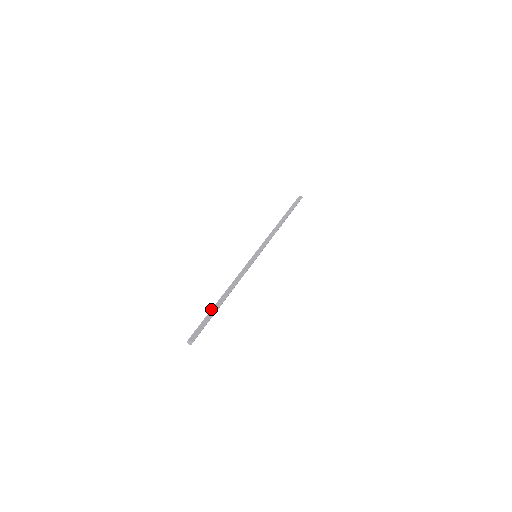
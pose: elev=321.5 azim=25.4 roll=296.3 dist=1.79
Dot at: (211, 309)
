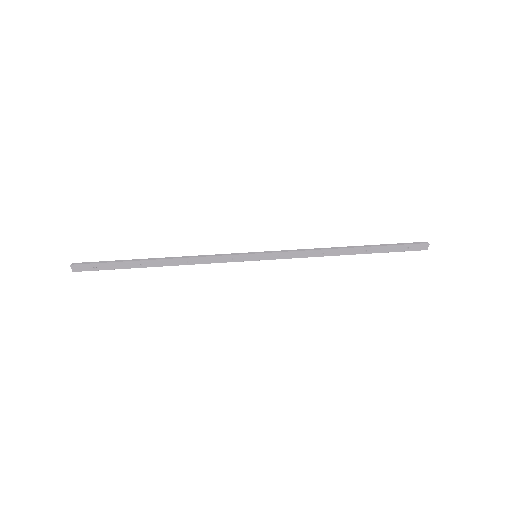
Dot at: occluded
